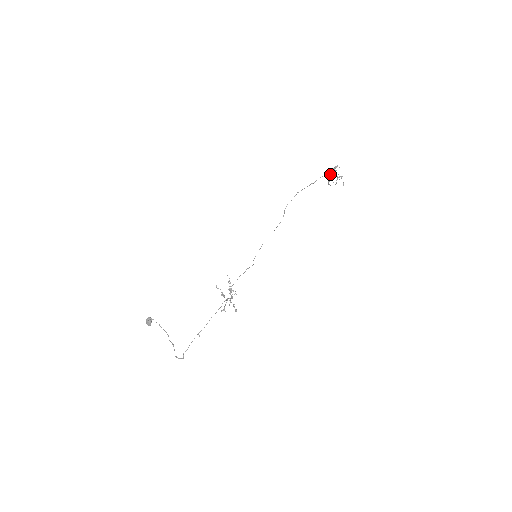
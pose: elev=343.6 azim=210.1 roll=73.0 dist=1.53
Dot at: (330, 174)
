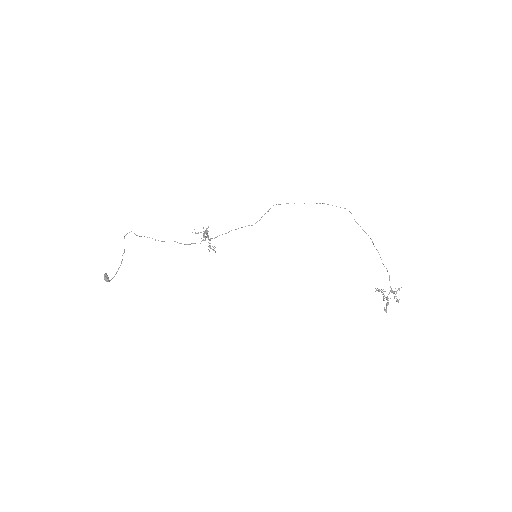
Dot at: occluded
